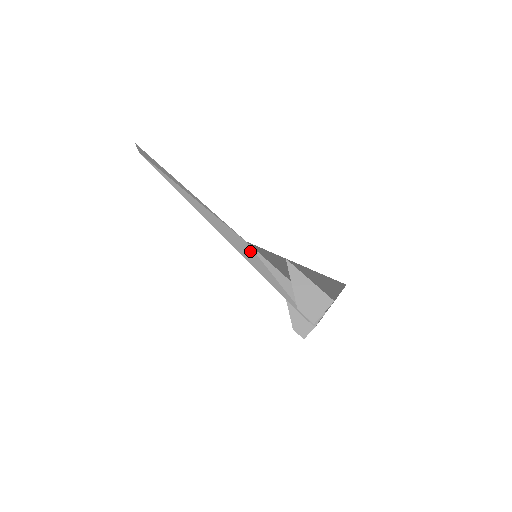
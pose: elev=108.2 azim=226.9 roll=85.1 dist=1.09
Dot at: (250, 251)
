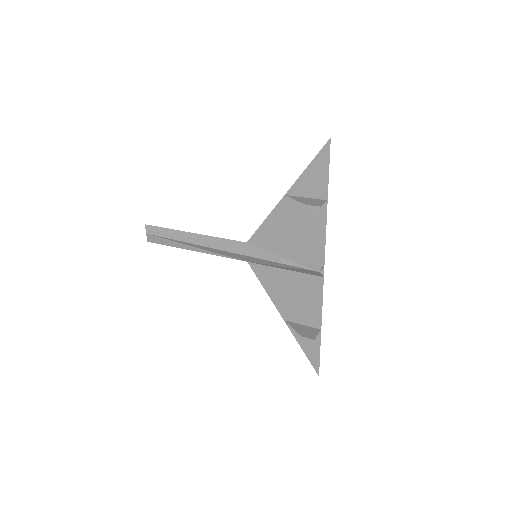
Dot at: (251, 248)
